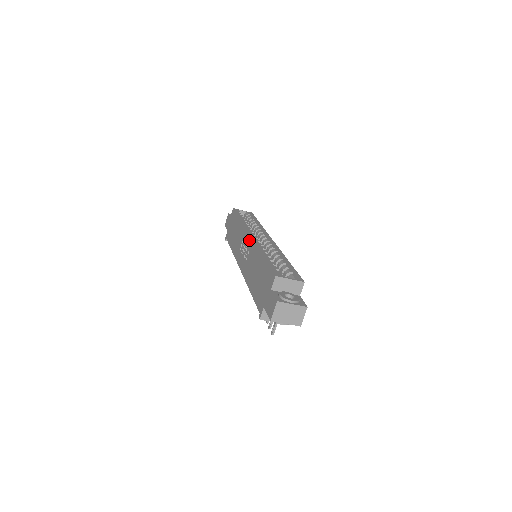
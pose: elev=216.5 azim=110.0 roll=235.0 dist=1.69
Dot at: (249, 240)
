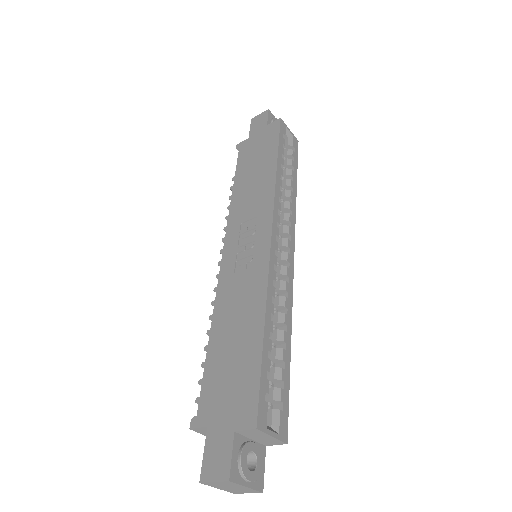
Dot at: (265, 244)
